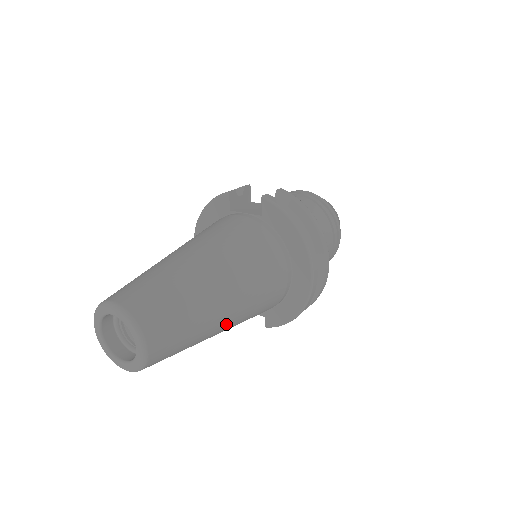
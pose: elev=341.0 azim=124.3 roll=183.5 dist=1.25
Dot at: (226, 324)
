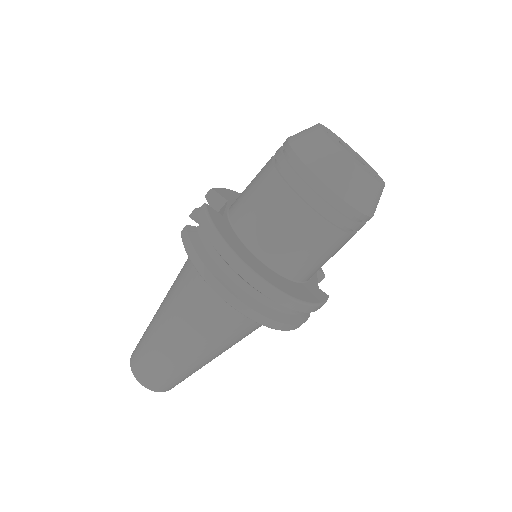
Dot at: (205, 356)
